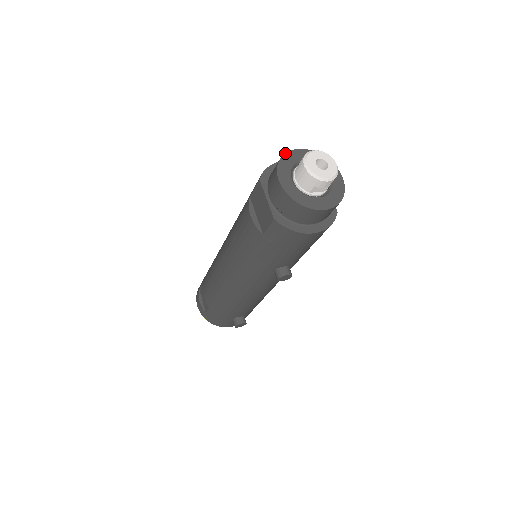
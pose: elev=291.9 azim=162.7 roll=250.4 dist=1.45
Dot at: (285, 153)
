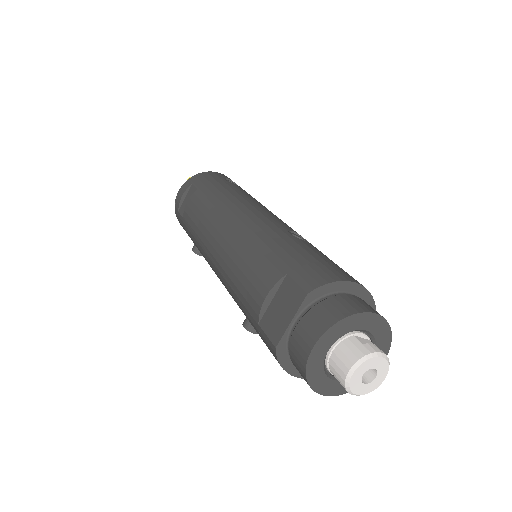
Dot at: (356, 313)
